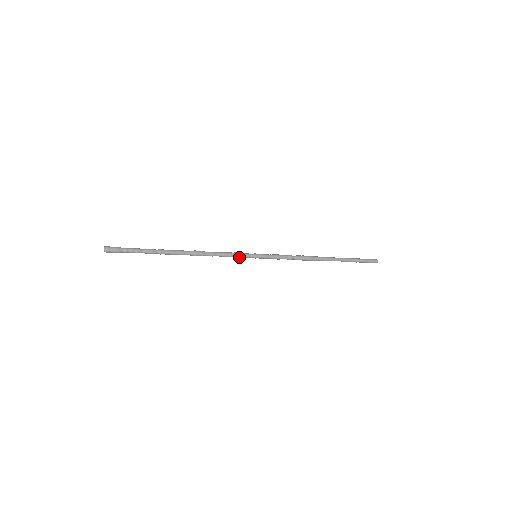
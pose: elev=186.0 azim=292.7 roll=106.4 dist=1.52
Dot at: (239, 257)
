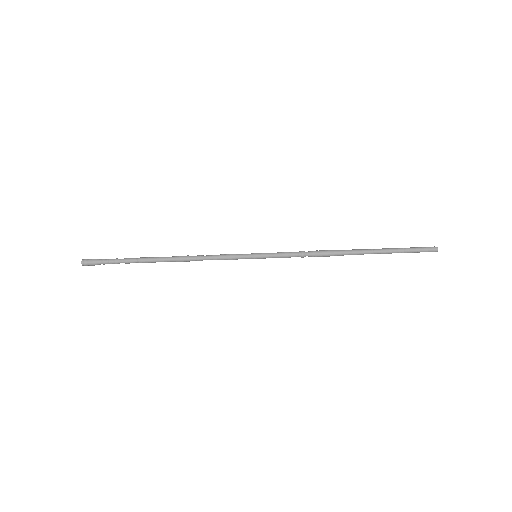
Dot at: (234, 259)
